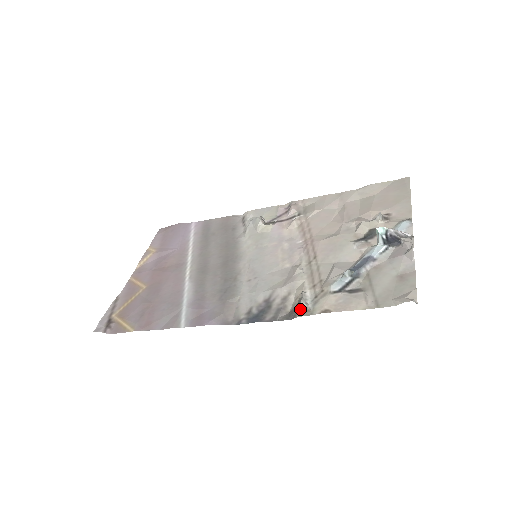
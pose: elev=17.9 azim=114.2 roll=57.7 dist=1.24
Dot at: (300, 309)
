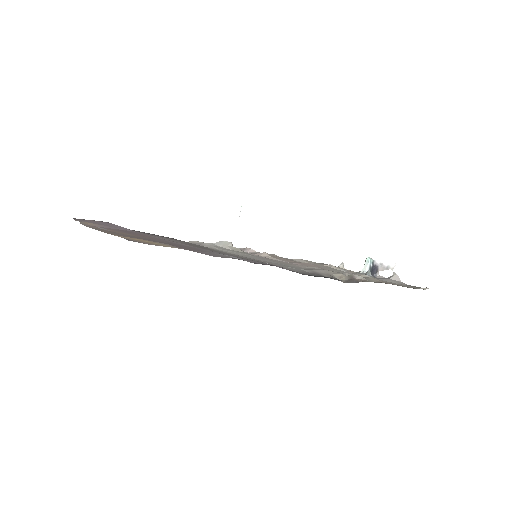
Dot at: (358, 279)
